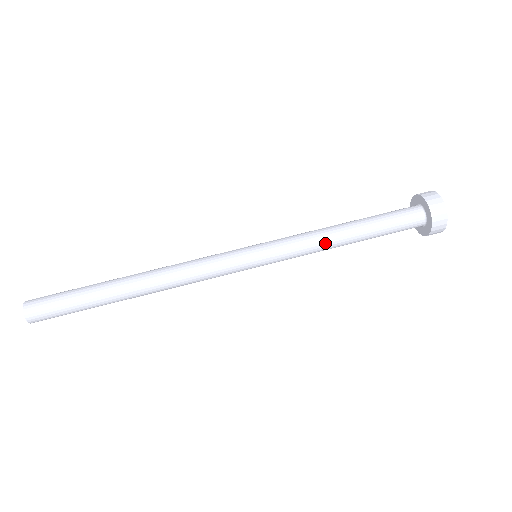
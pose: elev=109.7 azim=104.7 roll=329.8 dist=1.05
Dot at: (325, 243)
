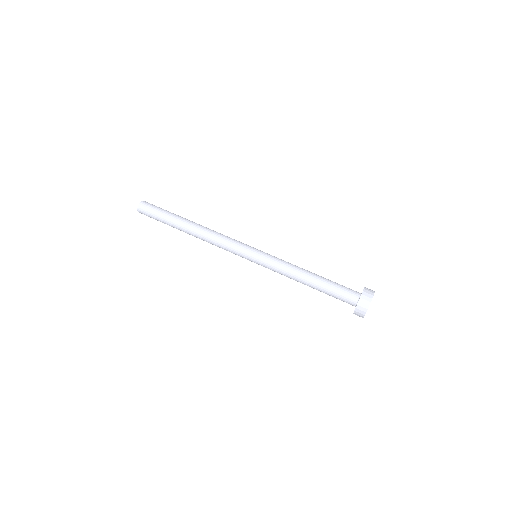
Dot at: (292, 277)
